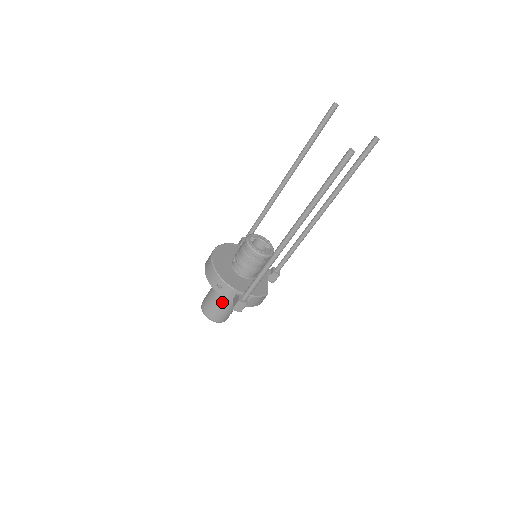
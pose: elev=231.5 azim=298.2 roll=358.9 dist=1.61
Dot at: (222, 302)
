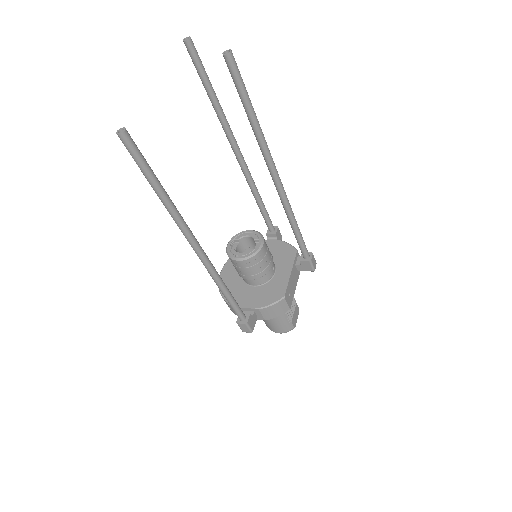
Dot at: occluded
